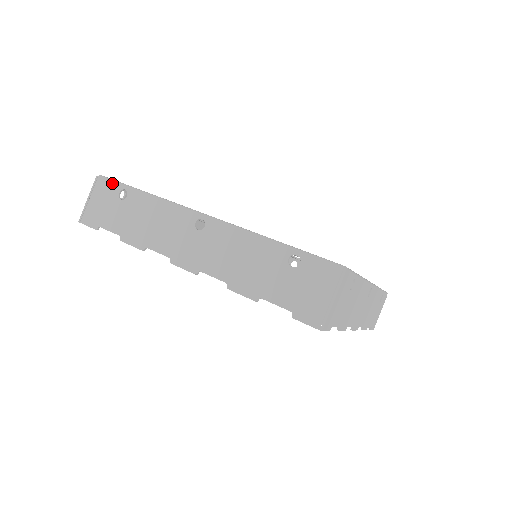
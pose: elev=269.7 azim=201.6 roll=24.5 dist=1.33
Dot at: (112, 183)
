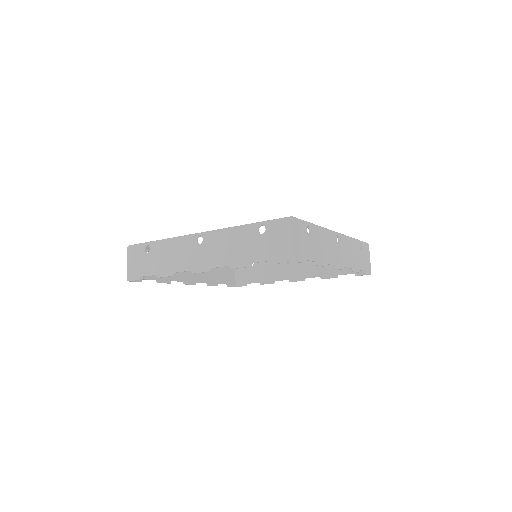
Dot at: (138, 246)
